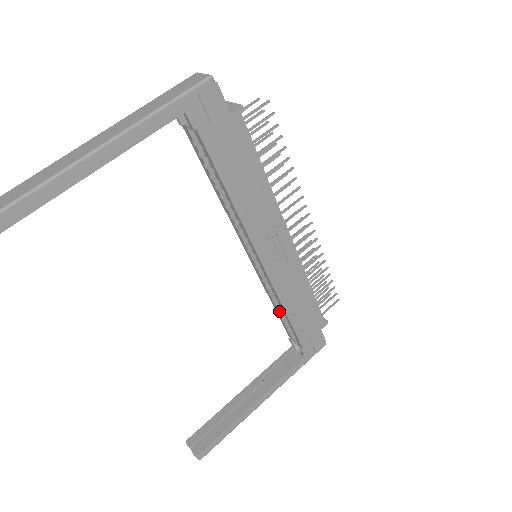
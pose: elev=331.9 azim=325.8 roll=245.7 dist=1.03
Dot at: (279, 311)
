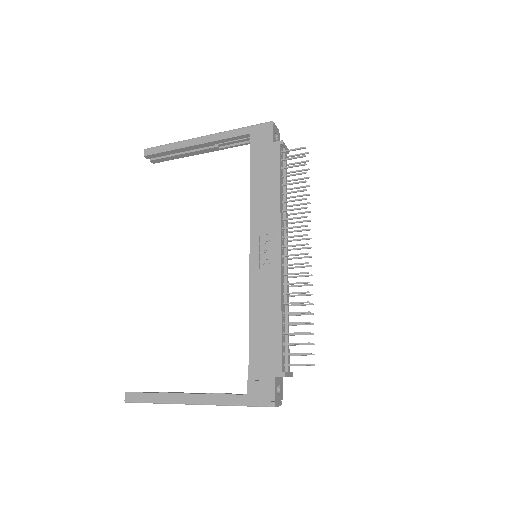
Dot at: occluded
